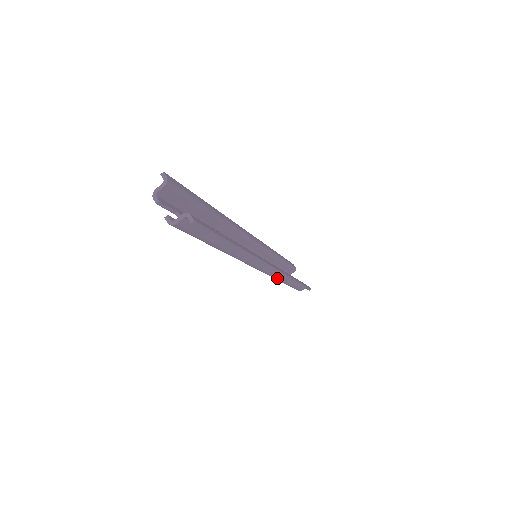
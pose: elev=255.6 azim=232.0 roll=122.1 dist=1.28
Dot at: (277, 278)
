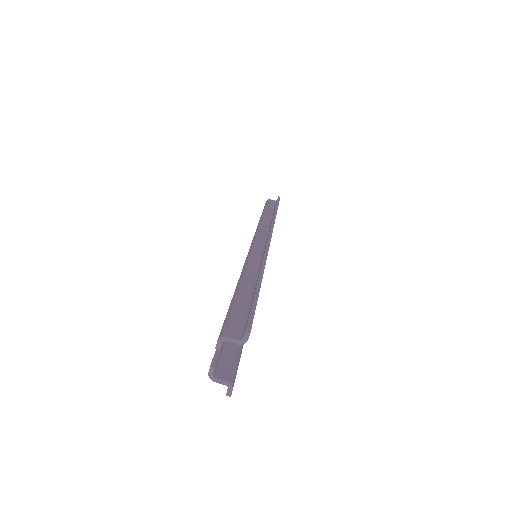
Dot at: occluded
